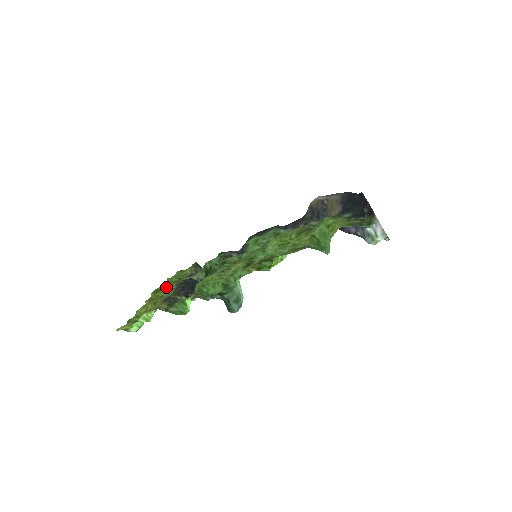
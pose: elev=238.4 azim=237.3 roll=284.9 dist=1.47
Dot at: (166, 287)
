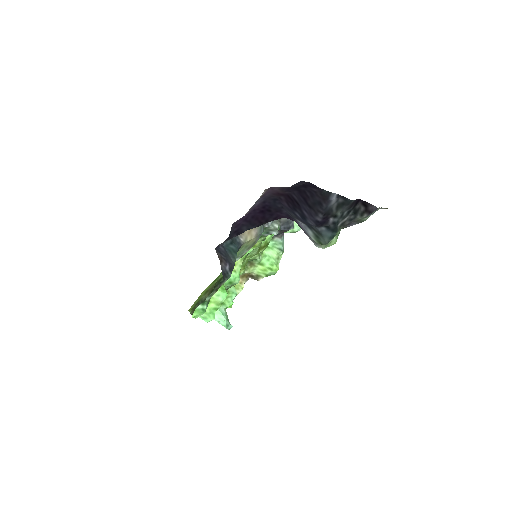
Dot at: occluded
